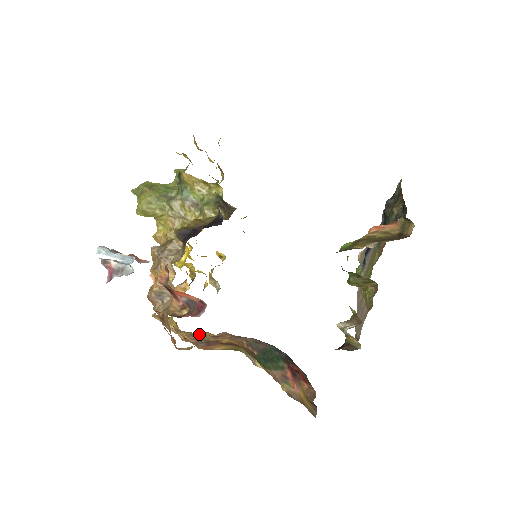
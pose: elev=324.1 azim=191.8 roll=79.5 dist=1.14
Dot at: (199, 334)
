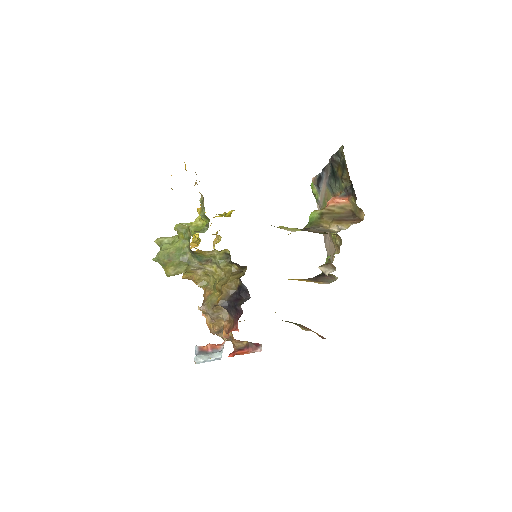
Dot at: occluded
